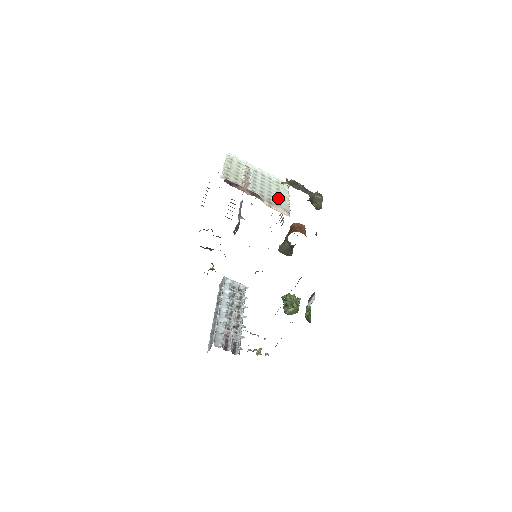
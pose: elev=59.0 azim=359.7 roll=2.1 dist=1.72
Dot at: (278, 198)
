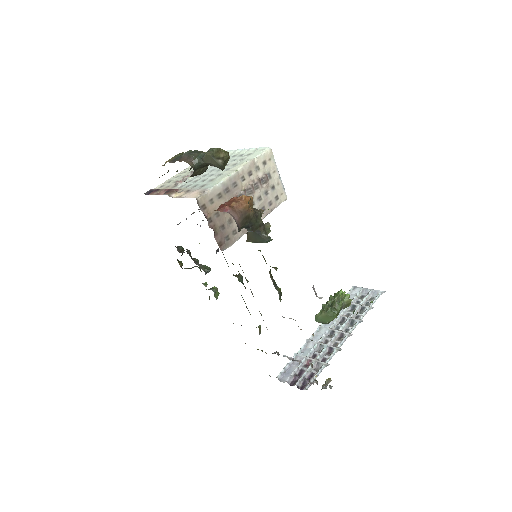
Dot at: (214, 178)
